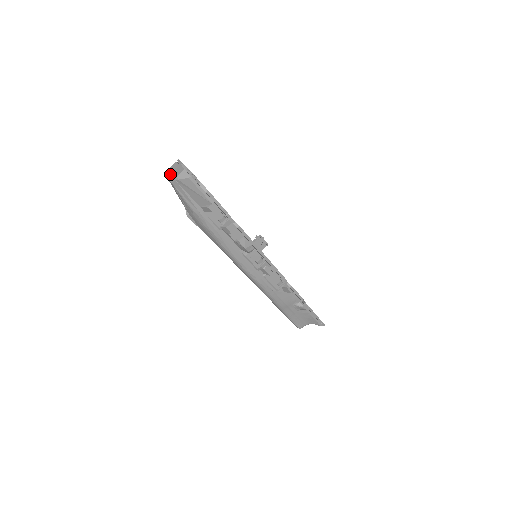
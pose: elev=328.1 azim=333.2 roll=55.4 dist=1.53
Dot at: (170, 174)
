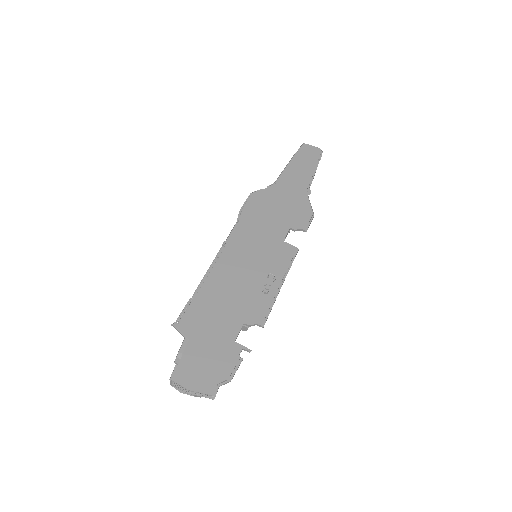
Dot at: (183, 393)
